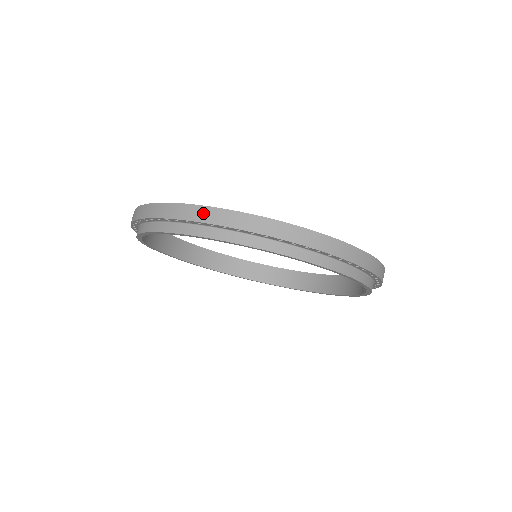
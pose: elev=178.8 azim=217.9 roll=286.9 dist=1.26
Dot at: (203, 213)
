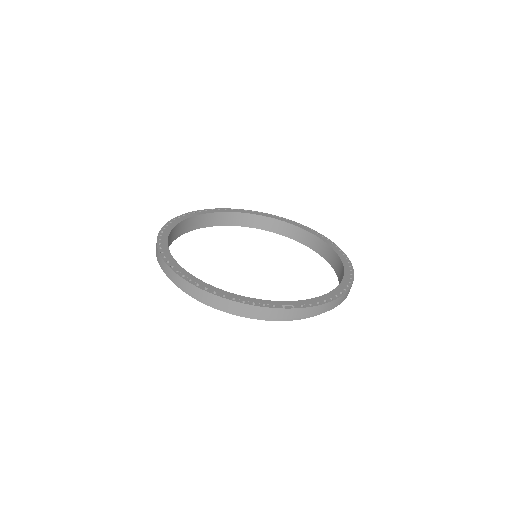
Dot at: (156, 245)
